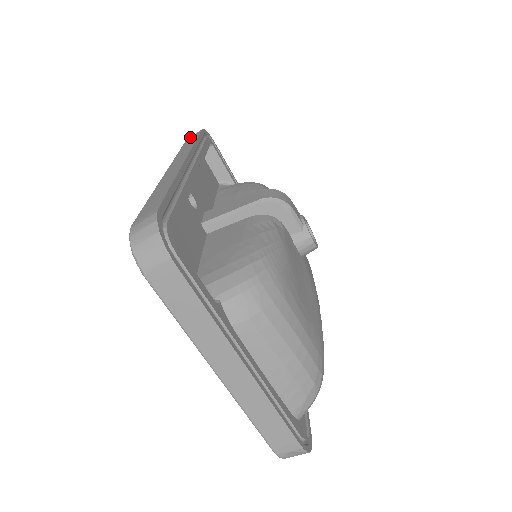
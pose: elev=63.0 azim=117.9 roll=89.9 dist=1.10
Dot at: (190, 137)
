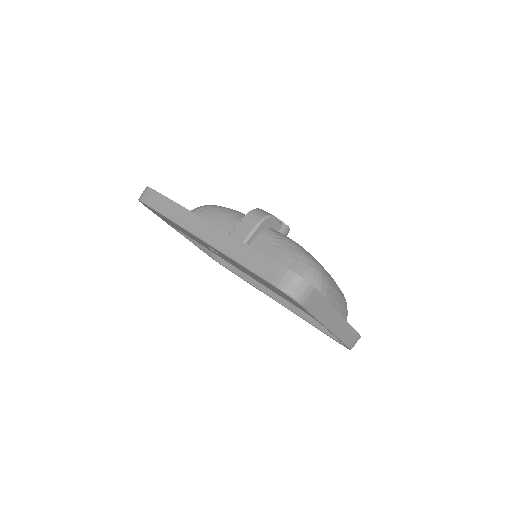
Dot at: (147, 198)
